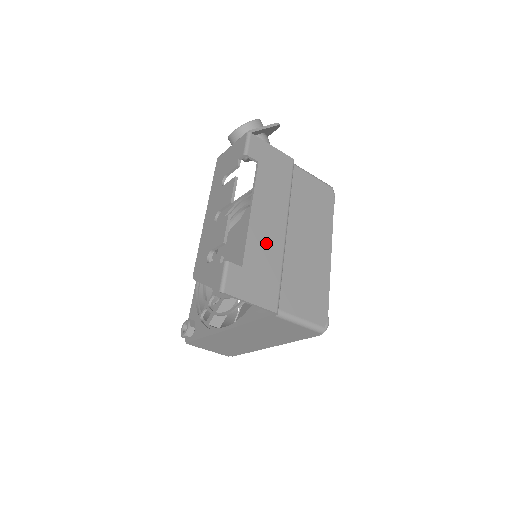
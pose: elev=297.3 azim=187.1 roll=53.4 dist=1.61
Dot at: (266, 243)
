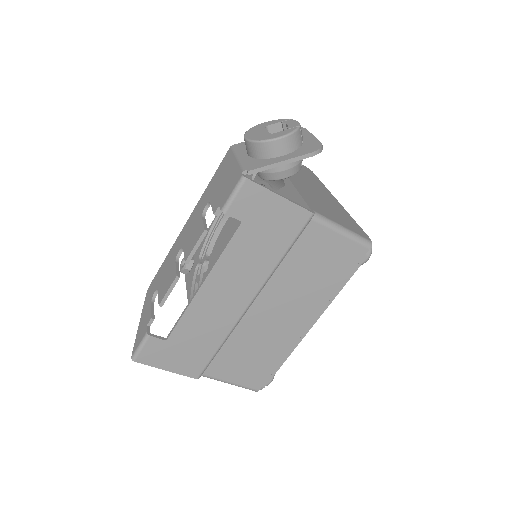
Dot at: (211, 318)
